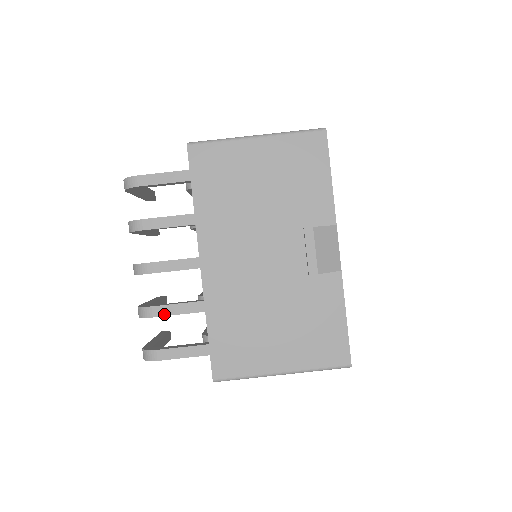
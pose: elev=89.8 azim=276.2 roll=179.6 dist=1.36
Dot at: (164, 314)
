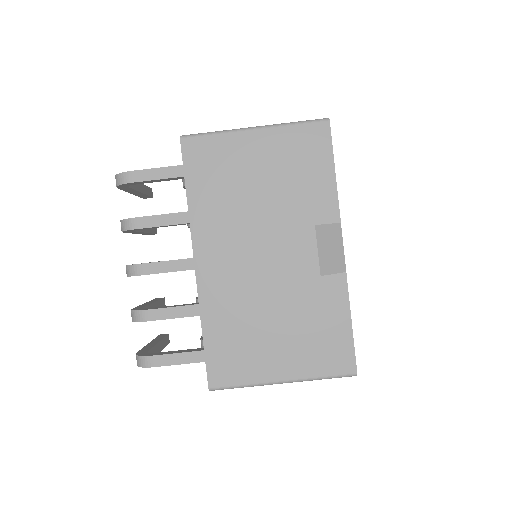
Dot at: (158, 318)
